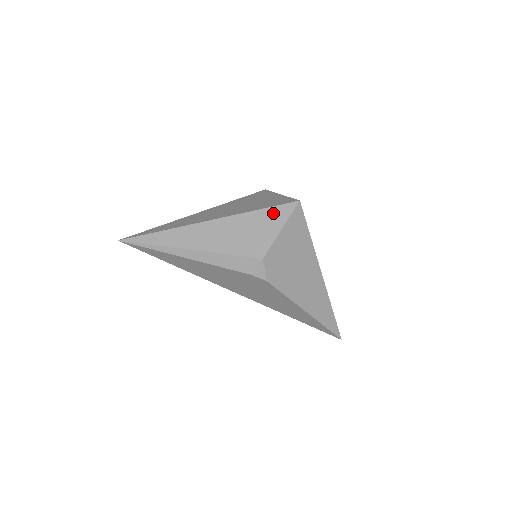
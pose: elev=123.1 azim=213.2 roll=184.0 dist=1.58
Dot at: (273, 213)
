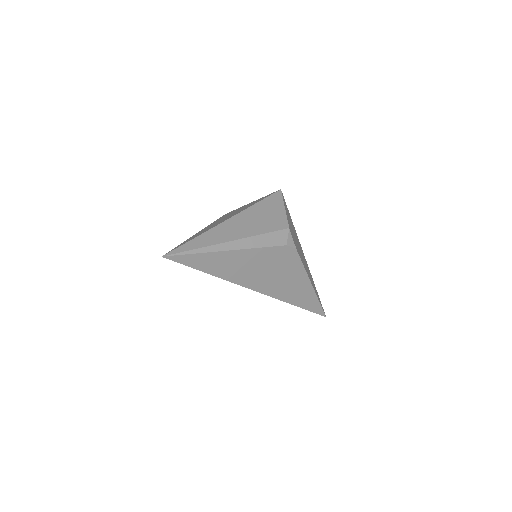
Dot at: (271, 200)
